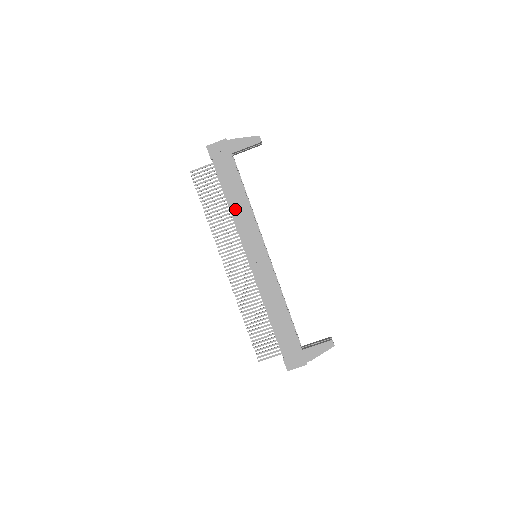
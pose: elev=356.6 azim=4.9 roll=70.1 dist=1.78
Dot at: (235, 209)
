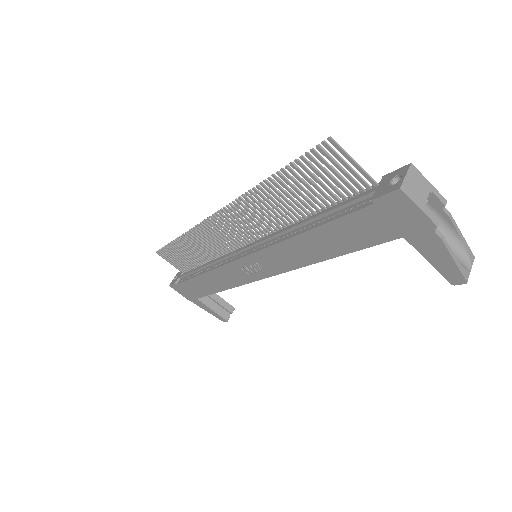
Dot at: (298, 243)
